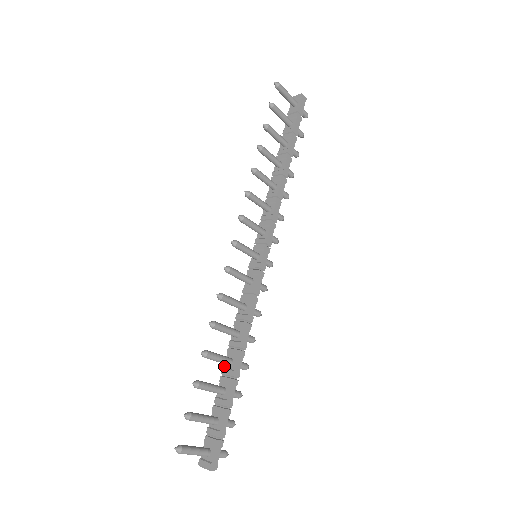
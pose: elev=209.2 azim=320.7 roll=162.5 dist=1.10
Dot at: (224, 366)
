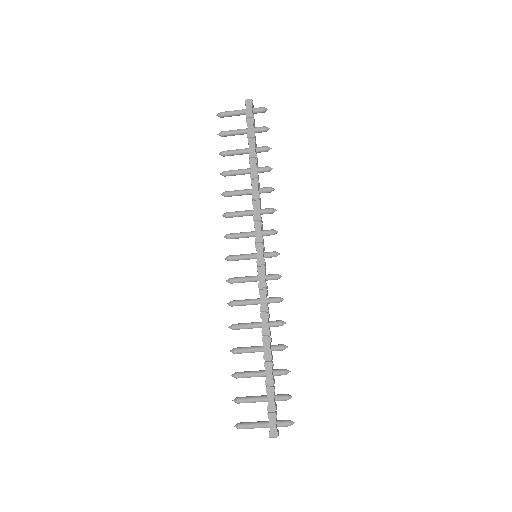
Dot at: occluded
